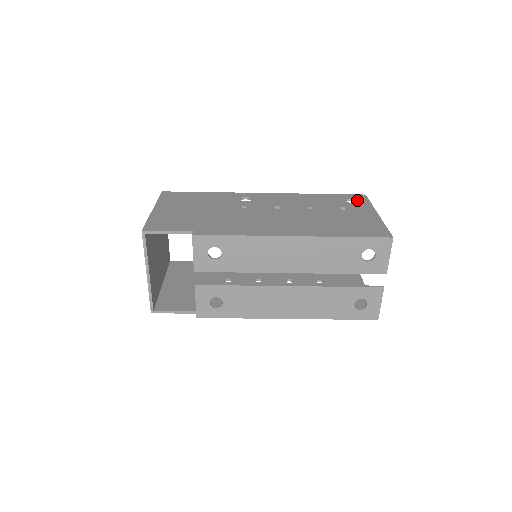
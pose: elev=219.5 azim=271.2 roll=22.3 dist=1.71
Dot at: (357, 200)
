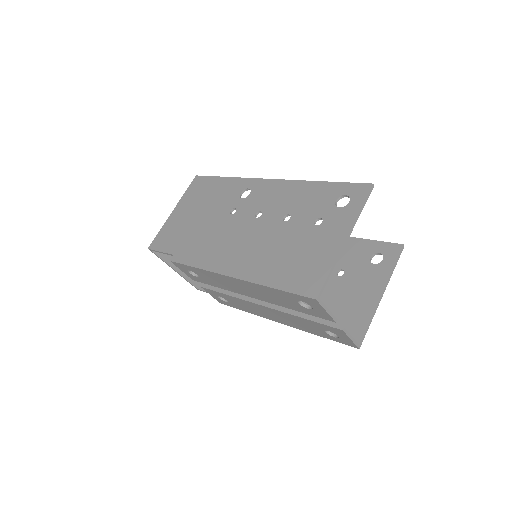
Dot at: occluded
